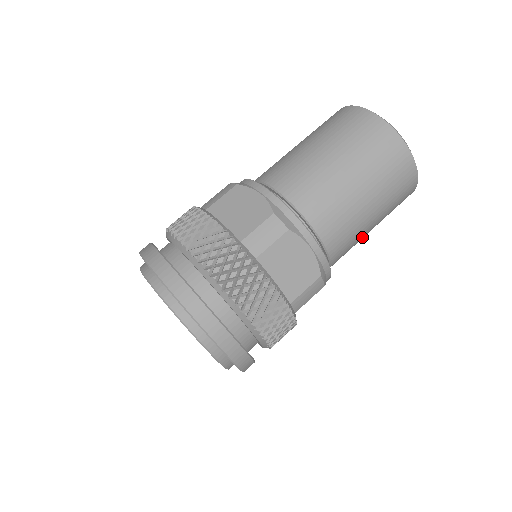
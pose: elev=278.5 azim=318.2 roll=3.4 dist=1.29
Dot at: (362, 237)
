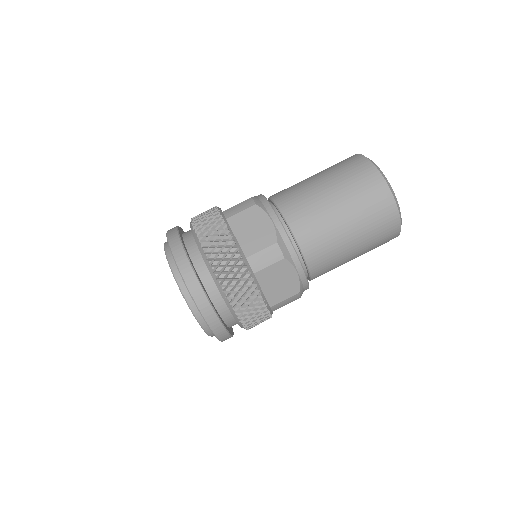
Dot at: occluded
